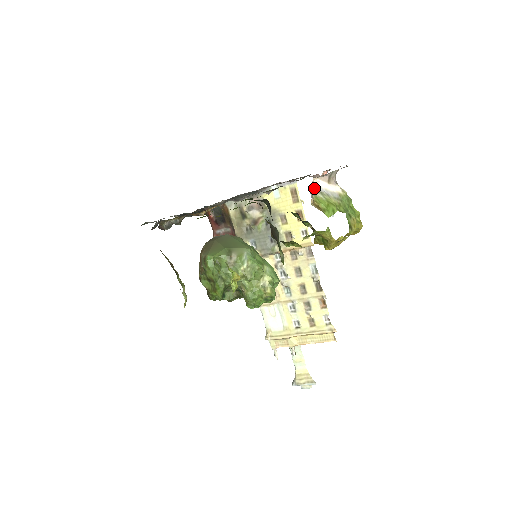
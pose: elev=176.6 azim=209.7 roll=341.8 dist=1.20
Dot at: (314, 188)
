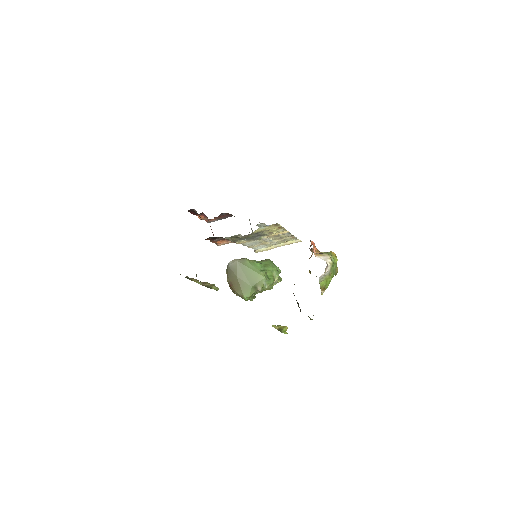
Dot at: (319, 282)
